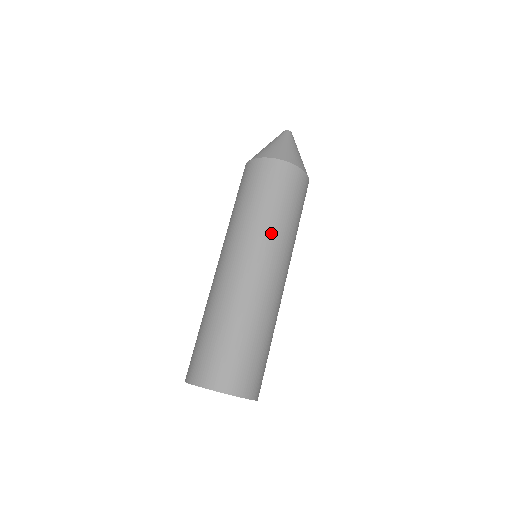
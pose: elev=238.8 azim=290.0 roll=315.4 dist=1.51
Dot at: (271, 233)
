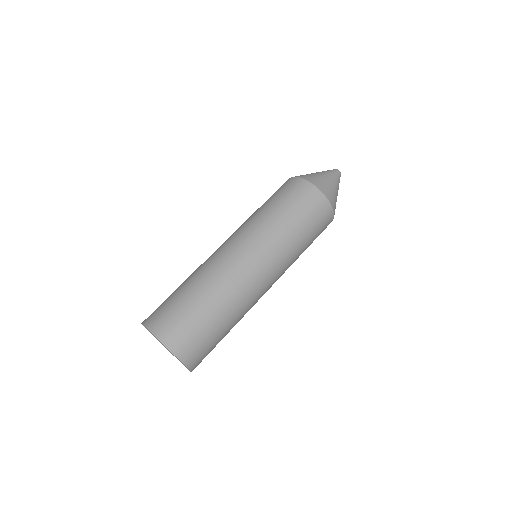
Dot at: (282, 248)
